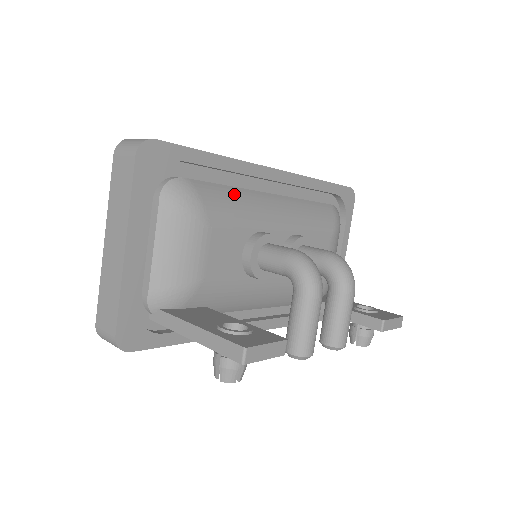
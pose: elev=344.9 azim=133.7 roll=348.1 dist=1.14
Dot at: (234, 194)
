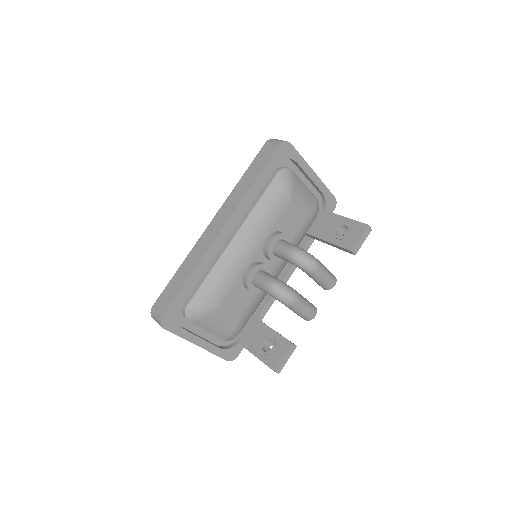
Dot at: (215, 275)
